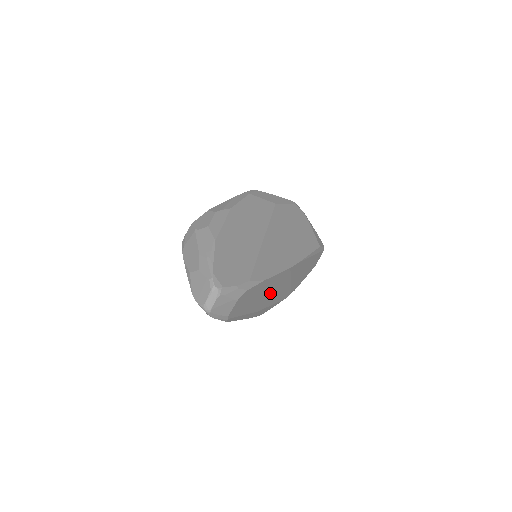
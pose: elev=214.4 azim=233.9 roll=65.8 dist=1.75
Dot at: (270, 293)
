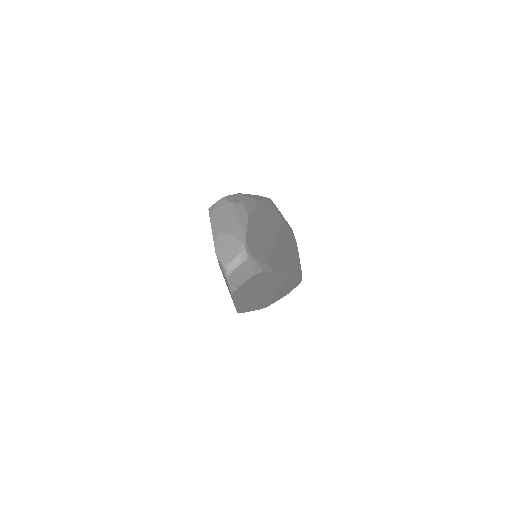
Dot at: (263, 291)
